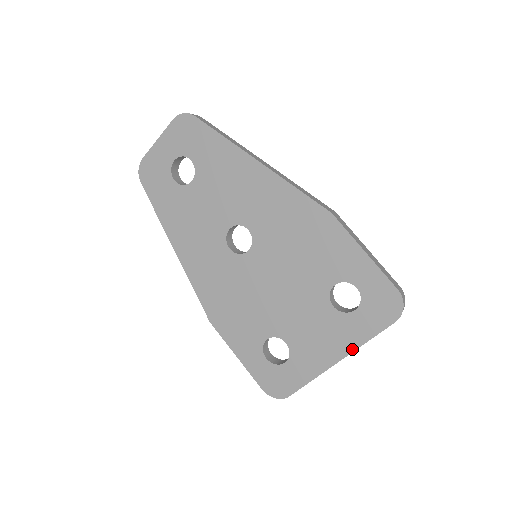
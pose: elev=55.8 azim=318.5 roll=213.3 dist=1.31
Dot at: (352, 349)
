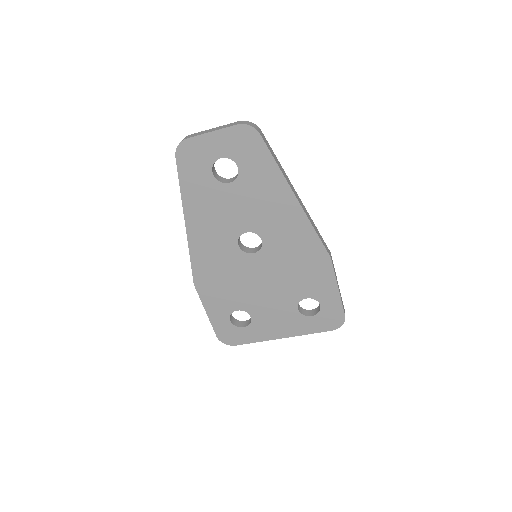
Dot at: (296, 335)
